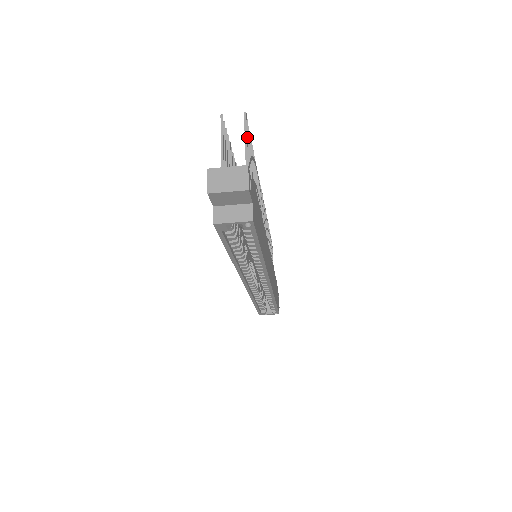
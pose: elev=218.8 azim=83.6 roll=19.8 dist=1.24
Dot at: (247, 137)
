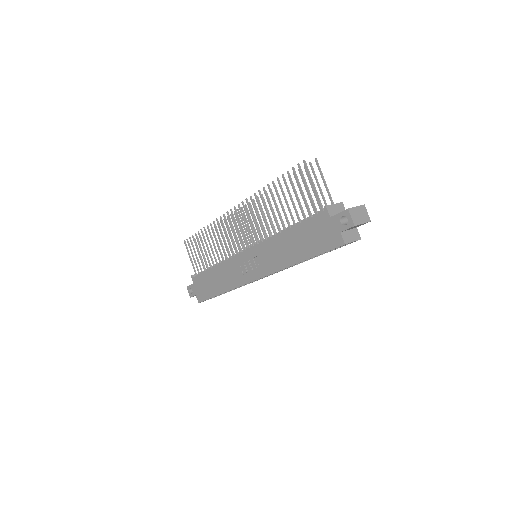
Dot at: (316, 176)
